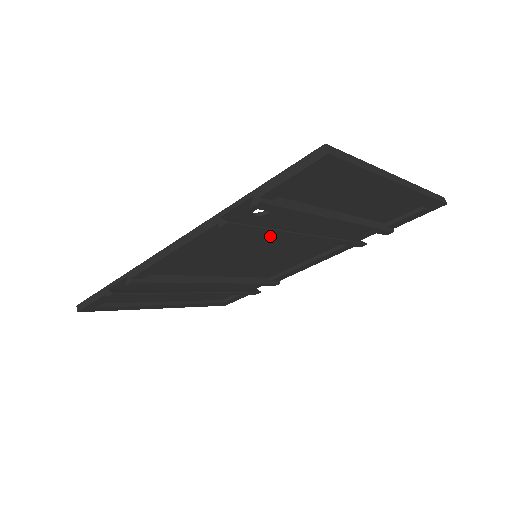
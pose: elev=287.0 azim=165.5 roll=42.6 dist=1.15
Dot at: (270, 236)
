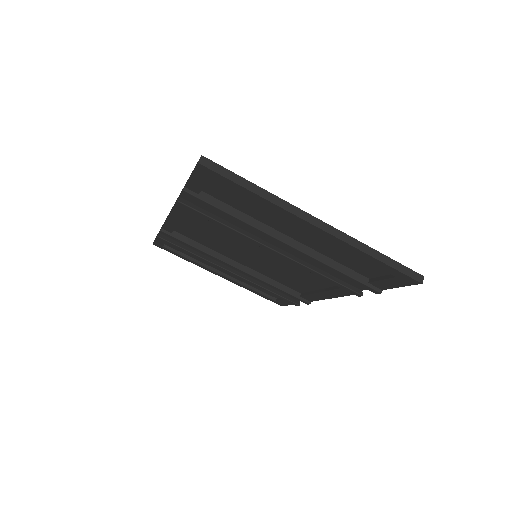
Dot at: occluded
